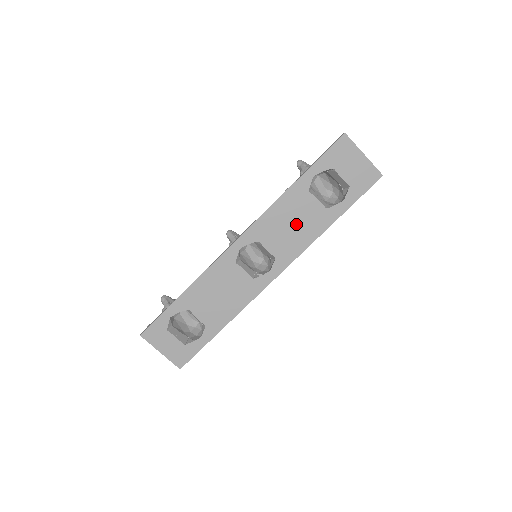
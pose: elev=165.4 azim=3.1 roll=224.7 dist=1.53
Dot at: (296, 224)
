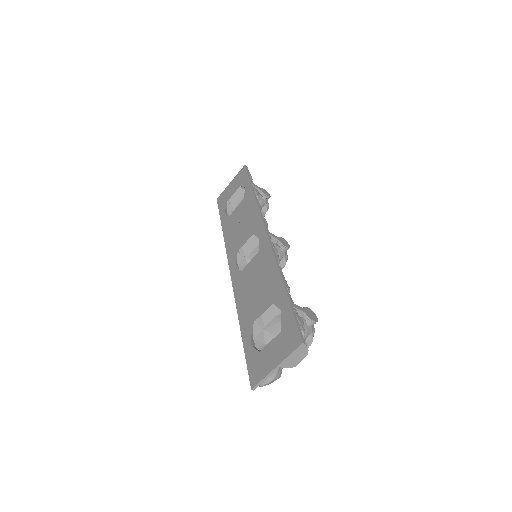
Dot at: (242, 221)
